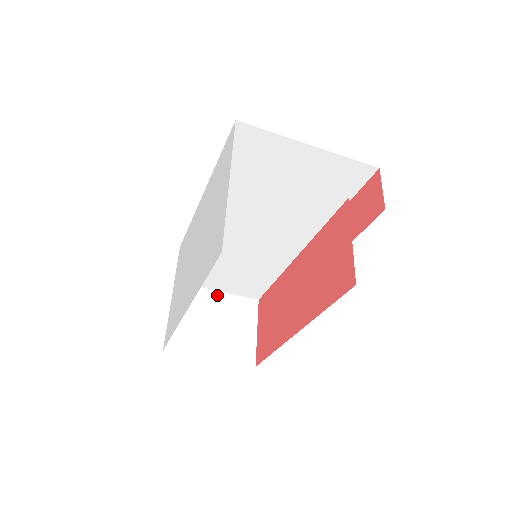
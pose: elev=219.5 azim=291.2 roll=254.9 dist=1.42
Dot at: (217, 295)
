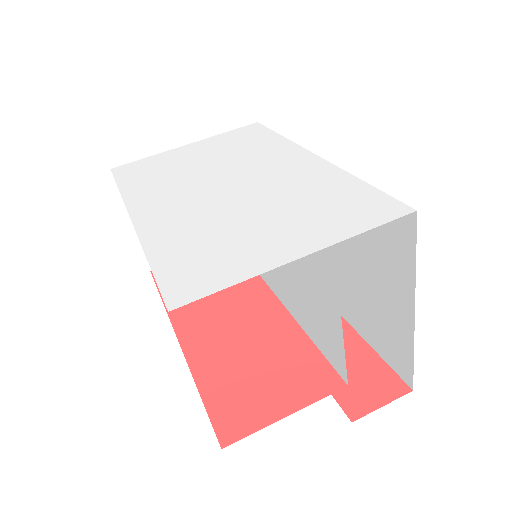
Dot at: occluded
